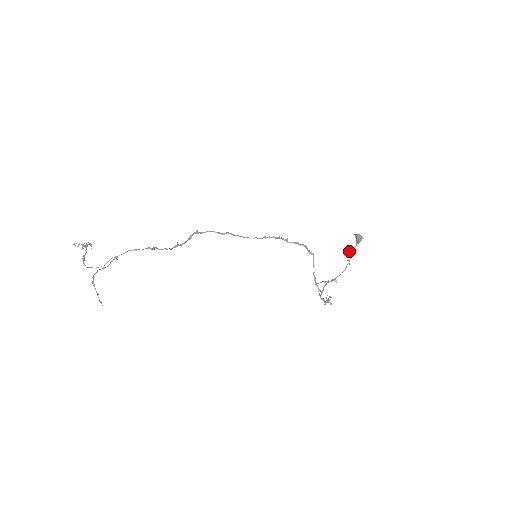
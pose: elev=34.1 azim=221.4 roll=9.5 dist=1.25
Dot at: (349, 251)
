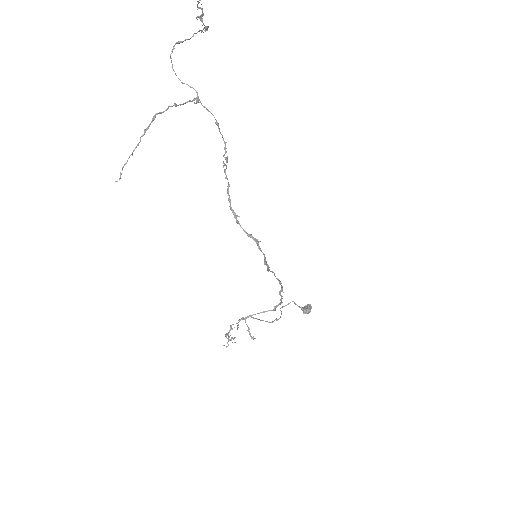
Dot at: (292, 301)
